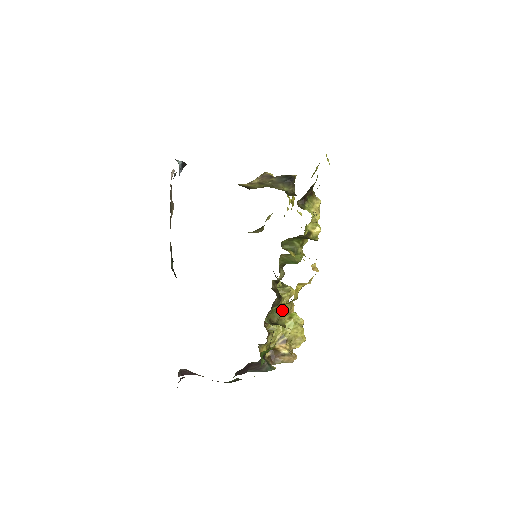
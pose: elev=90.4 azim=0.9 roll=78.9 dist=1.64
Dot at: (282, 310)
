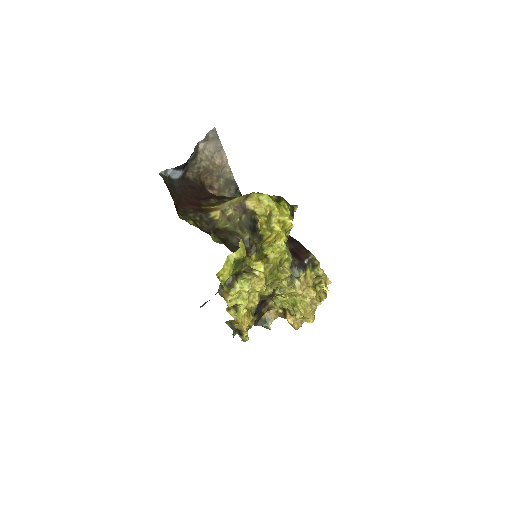
Dot at: occluded
